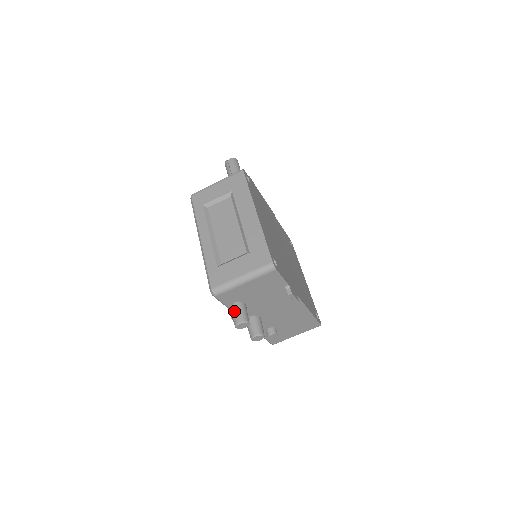
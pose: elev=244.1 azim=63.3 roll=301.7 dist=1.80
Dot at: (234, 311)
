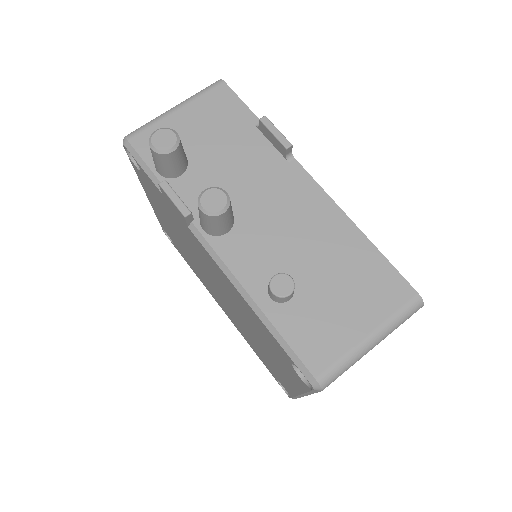
Dot at: occluded
